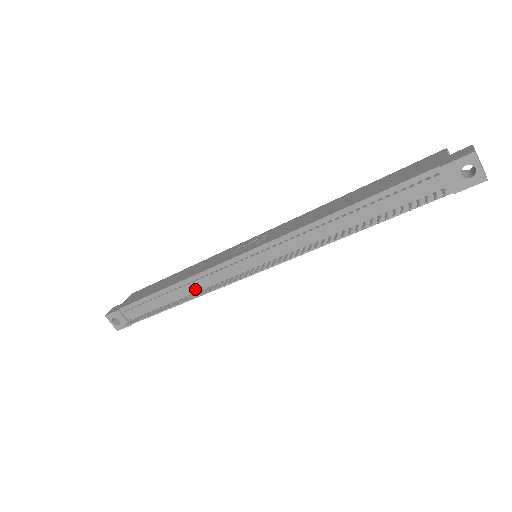
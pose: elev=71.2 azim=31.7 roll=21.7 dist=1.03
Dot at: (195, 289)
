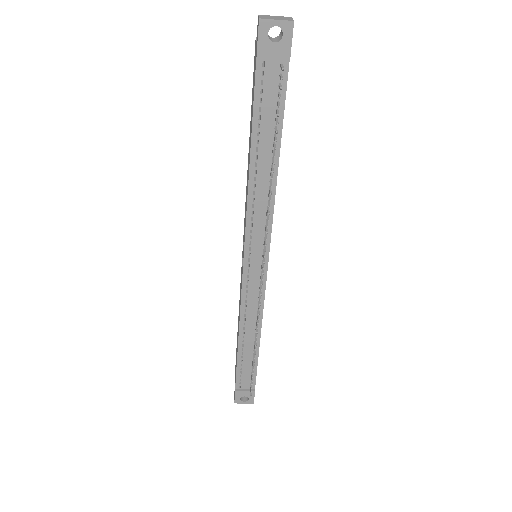
Dot at: (253, 322)
